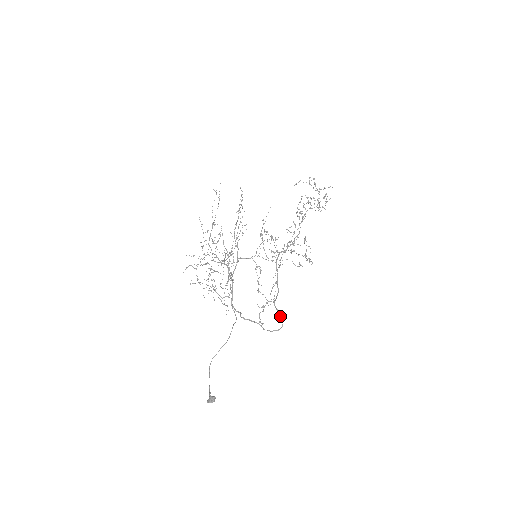
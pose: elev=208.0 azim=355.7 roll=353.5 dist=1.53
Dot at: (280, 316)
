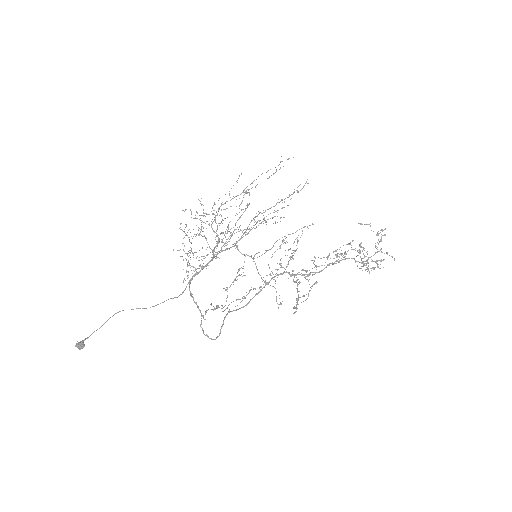
Dot at: (220, 329)
